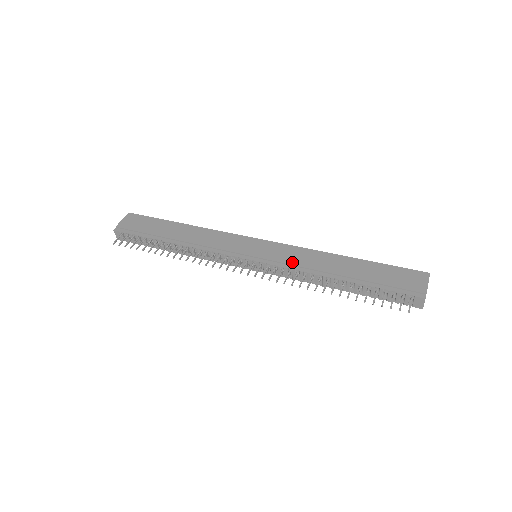
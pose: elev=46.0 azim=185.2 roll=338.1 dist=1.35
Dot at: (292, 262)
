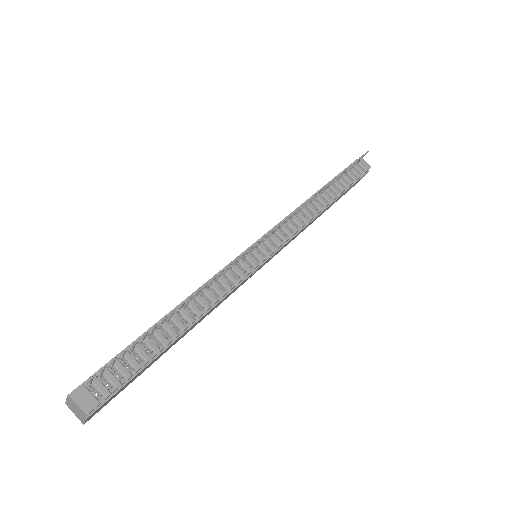
Dot at: occluded
